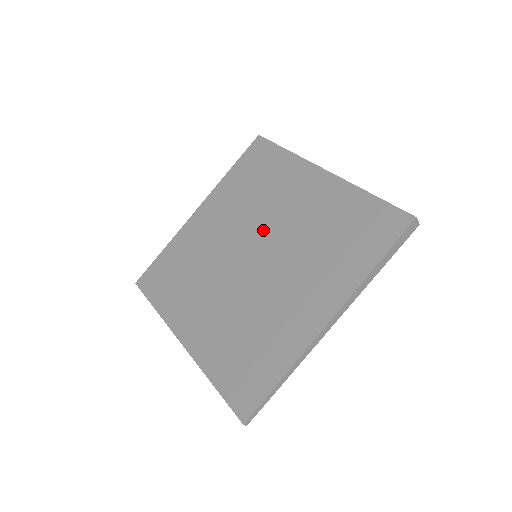
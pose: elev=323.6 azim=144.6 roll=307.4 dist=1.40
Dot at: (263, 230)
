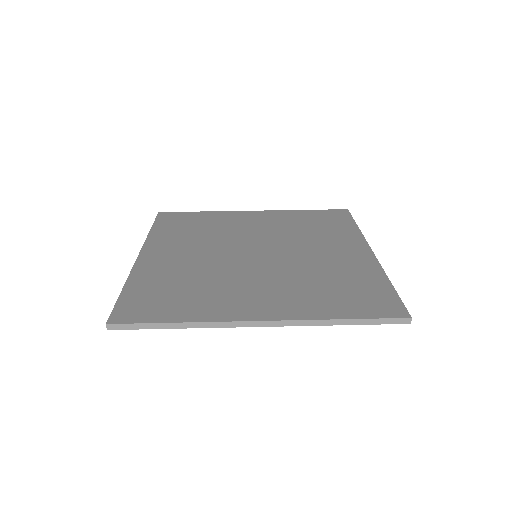
Dot at: (245, 241)
